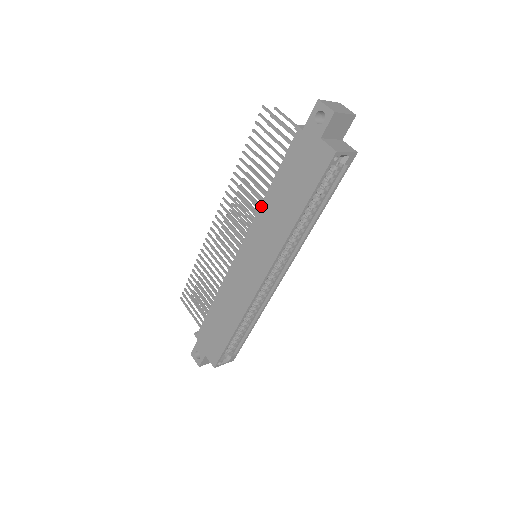
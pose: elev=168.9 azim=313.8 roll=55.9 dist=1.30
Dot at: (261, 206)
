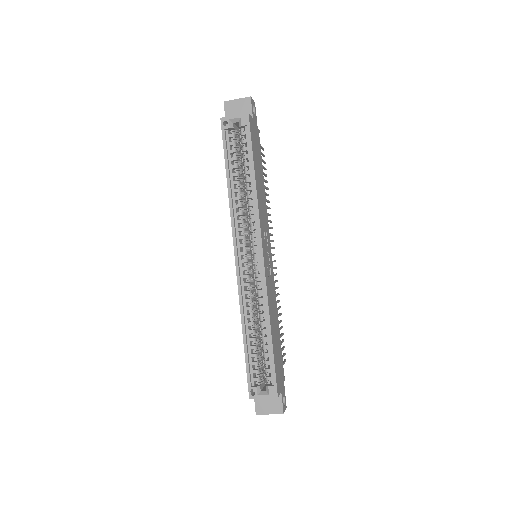
Dot at: occluded
